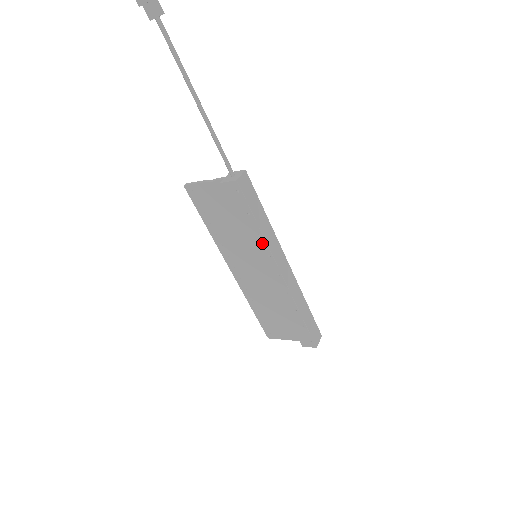
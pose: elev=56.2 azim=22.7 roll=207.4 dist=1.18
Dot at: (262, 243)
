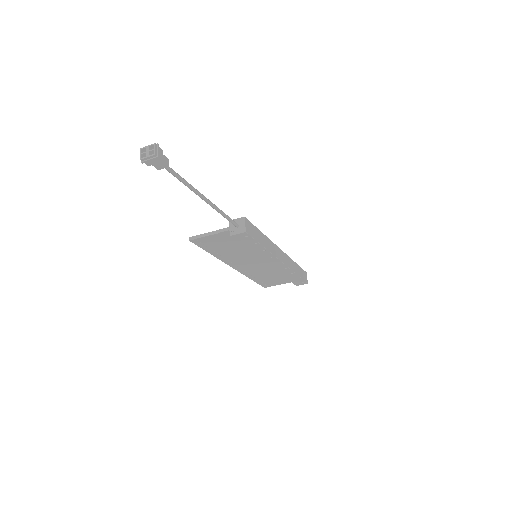
Dot at: (266, 253)
